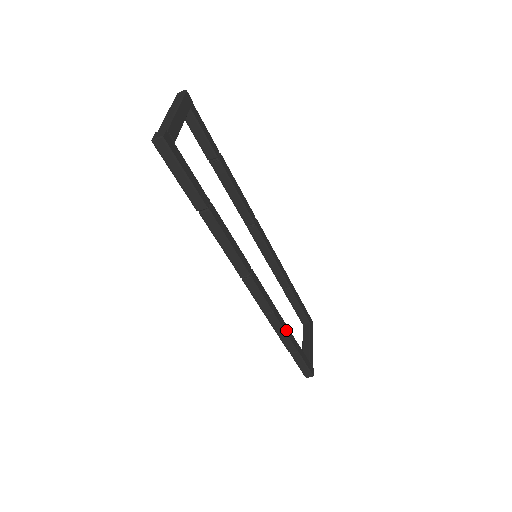
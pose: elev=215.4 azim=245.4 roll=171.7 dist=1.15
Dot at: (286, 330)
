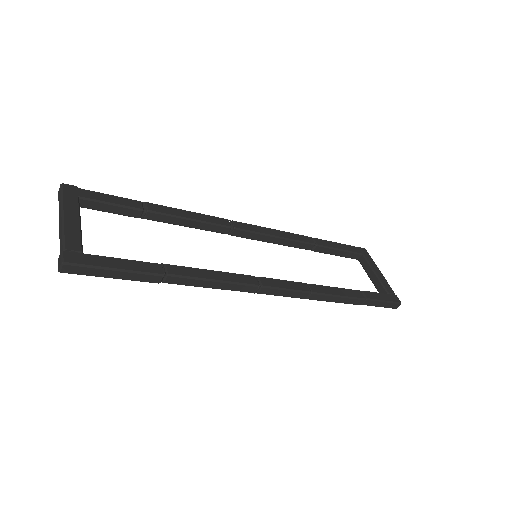
Dot at: (339, 293)
